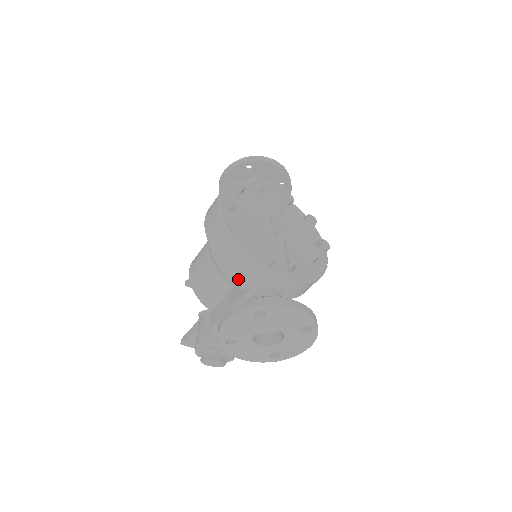
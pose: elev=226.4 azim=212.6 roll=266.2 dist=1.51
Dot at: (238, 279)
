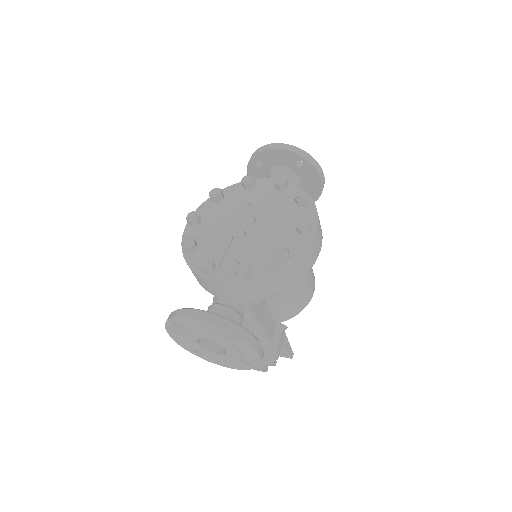
Dot at: (206, 290)
